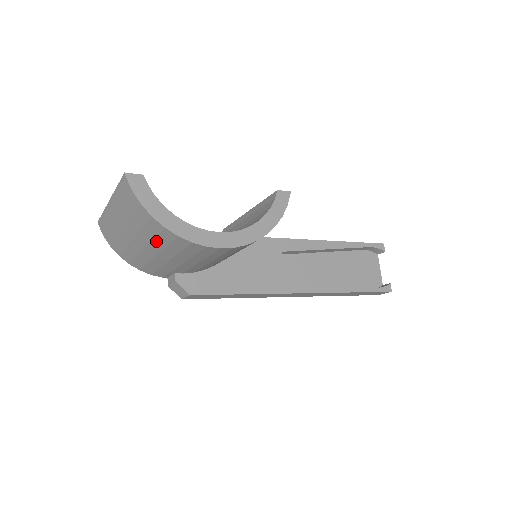
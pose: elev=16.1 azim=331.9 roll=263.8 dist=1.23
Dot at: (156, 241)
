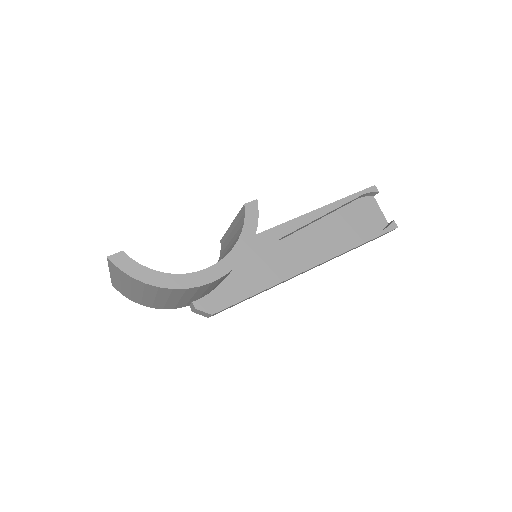
Dot at: (160, 294)
